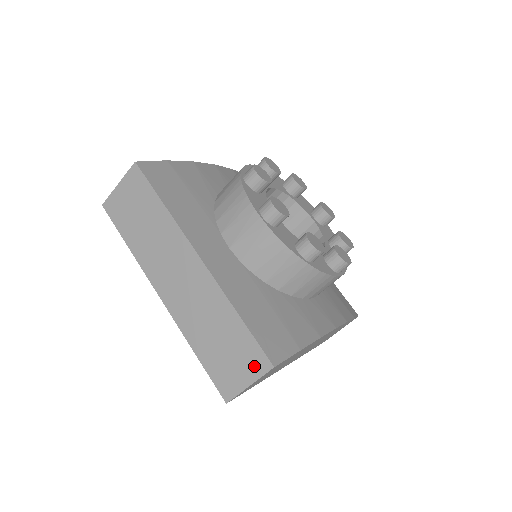
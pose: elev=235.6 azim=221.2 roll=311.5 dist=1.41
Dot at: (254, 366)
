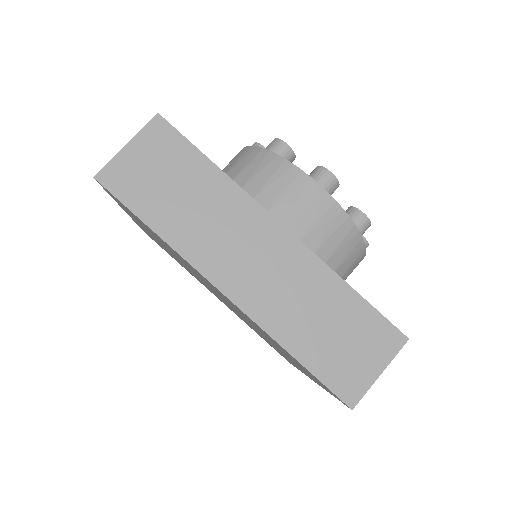
Dot at: (383, 346)
